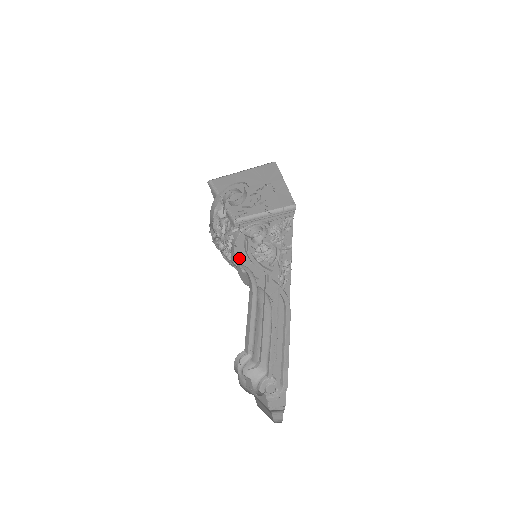
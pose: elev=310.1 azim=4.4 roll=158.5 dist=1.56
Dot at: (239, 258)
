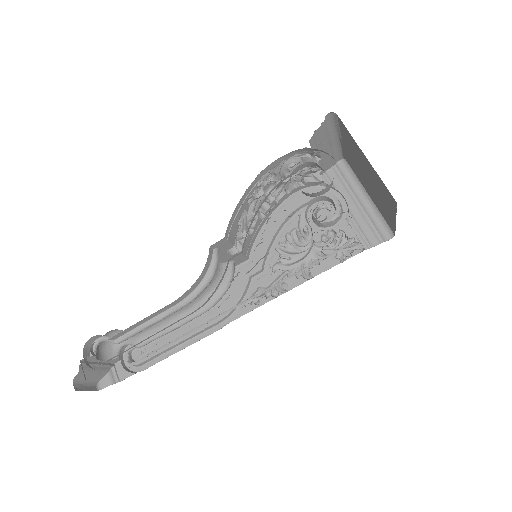
Dot at: (275, 216)
